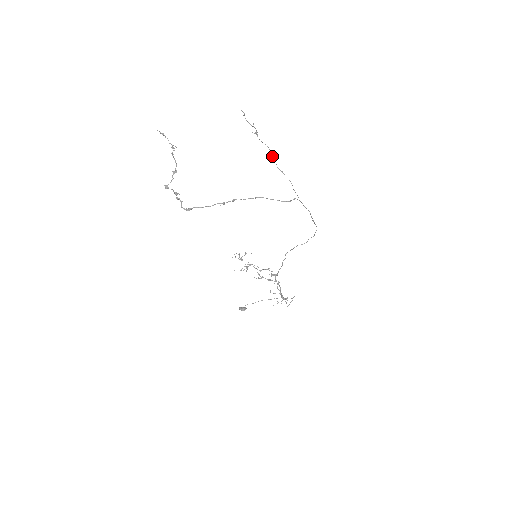
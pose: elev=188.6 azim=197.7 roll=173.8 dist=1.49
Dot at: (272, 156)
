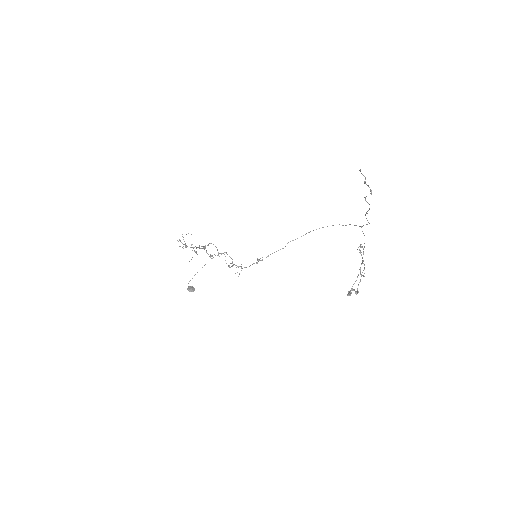
Dot at: occluded
